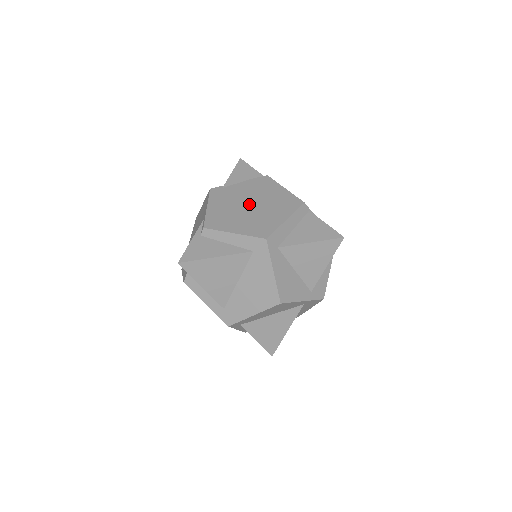
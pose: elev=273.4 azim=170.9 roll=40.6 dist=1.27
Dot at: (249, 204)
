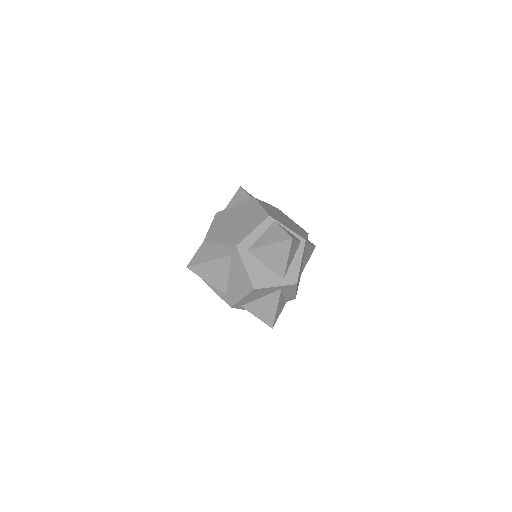
Dot at: (235, 221)
